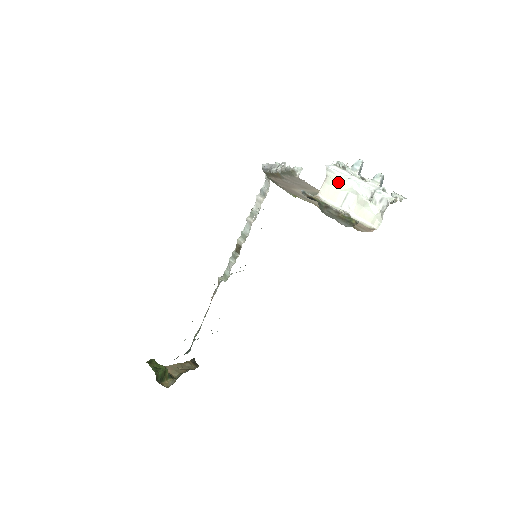
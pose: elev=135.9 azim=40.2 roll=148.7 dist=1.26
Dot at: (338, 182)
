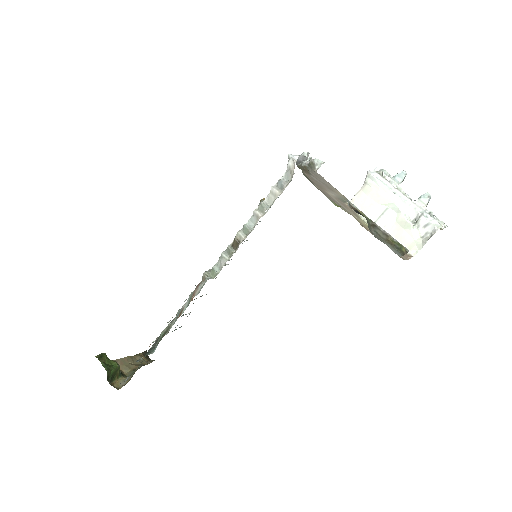
Dot at: (379, 194)
